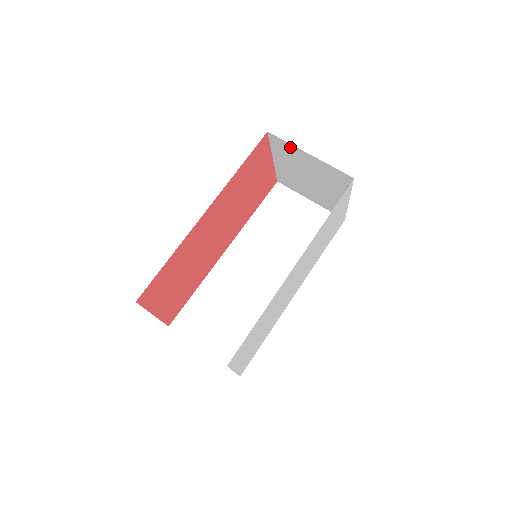
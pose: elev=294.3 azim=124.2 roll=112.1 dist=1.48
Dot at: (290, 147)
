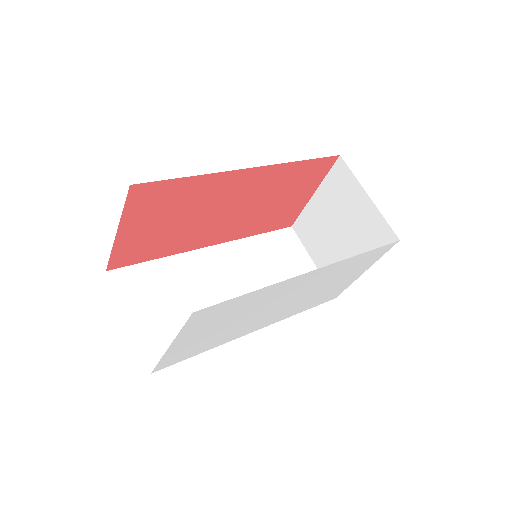
Dot at: (351, 181)
